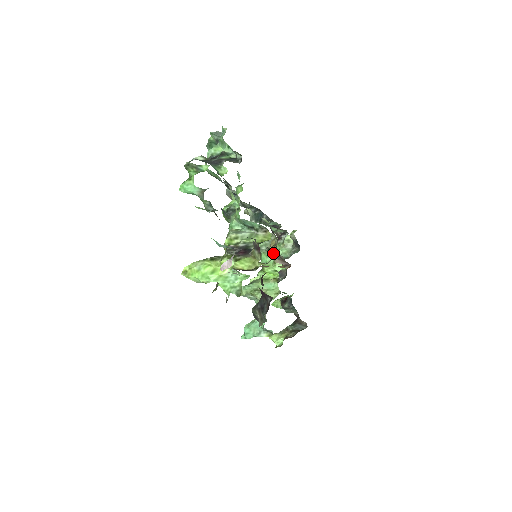
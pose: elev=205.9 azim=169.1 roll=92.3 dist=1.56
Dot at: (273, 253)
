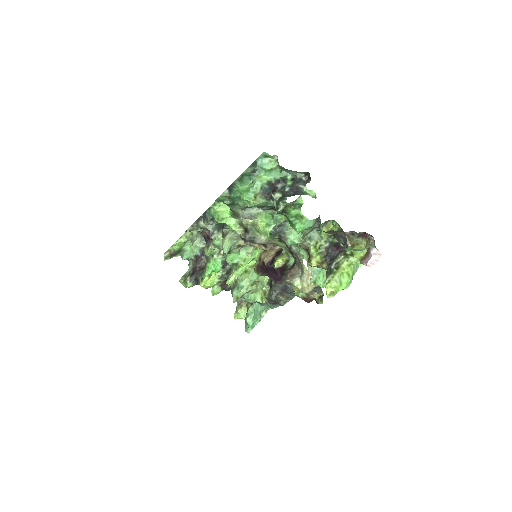
Dot at: (268, 244)
